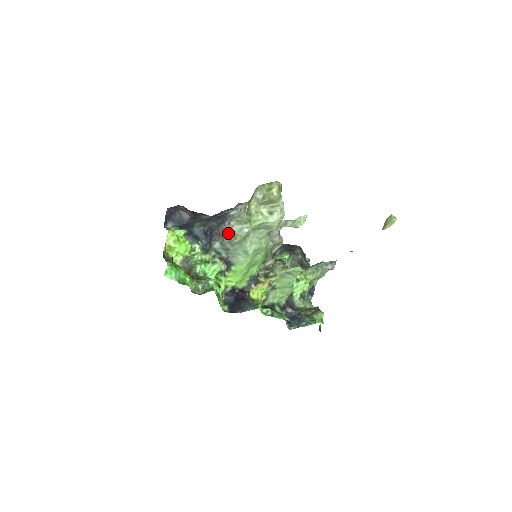
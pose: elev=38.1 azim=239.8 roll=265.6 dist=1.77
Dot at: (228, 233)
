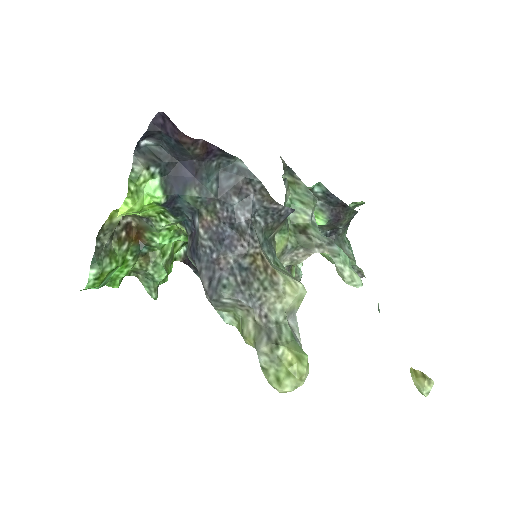
Dot at: occluded
